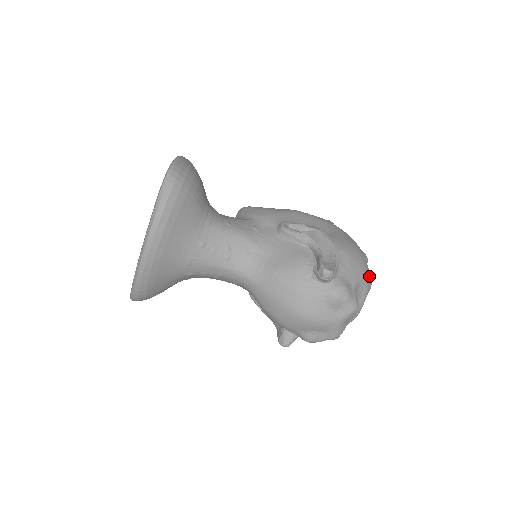
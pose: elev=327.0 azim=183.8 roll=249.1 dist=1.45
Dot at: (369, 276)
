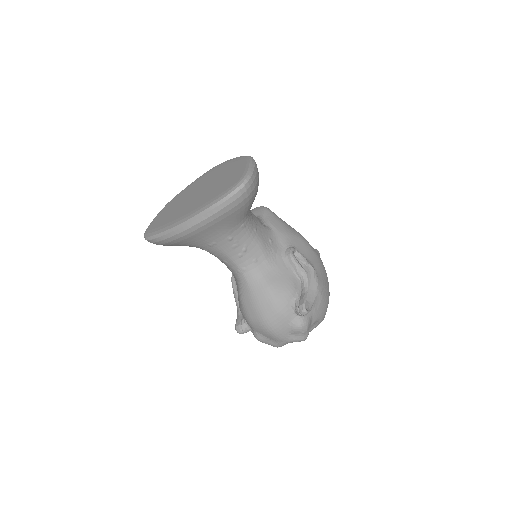
Dot at: (324, 317)
